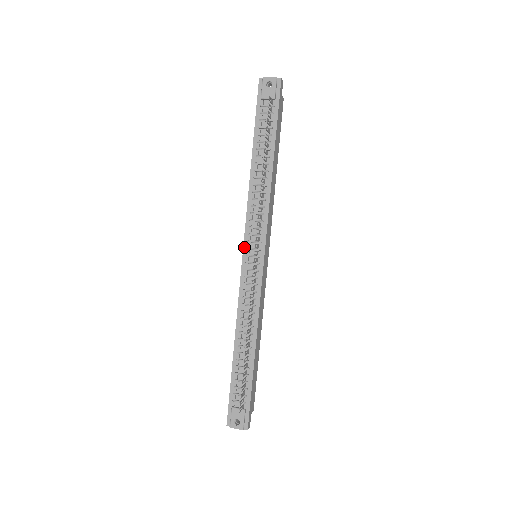
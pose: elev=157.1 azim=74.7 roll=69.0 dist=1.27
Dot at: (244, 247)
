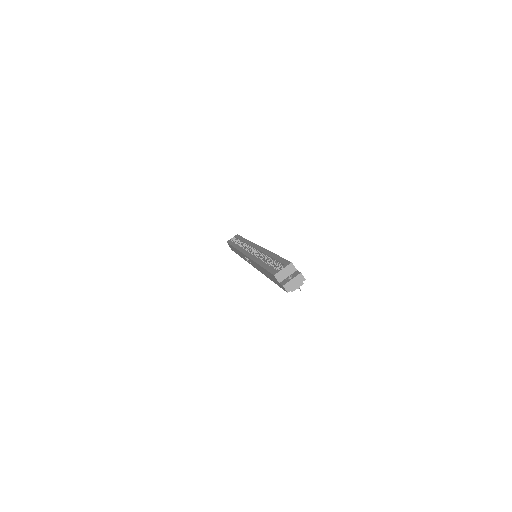
Dot at: (253, 266)
